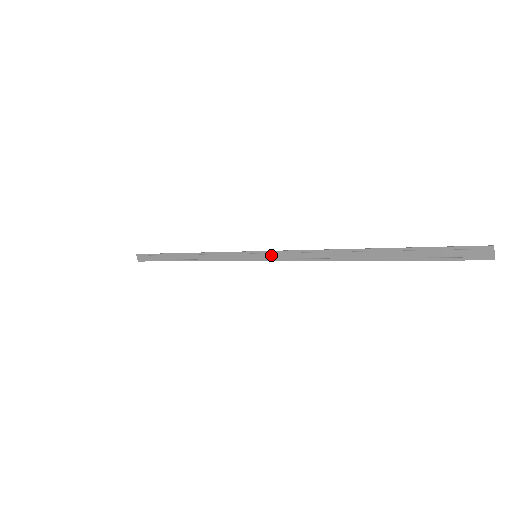
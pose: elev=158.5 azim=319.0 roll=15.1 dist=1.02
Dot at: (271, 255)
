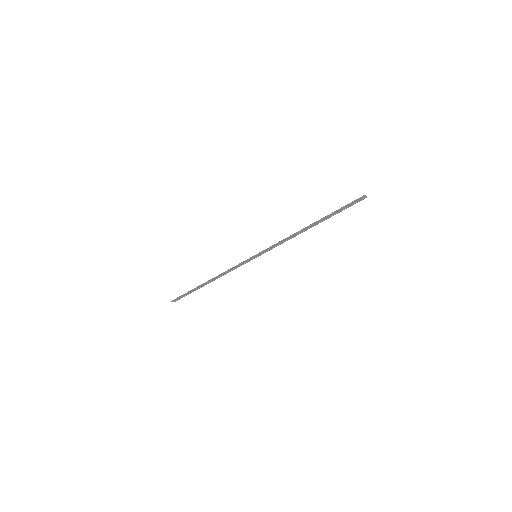
Dot at: (265, 251)
